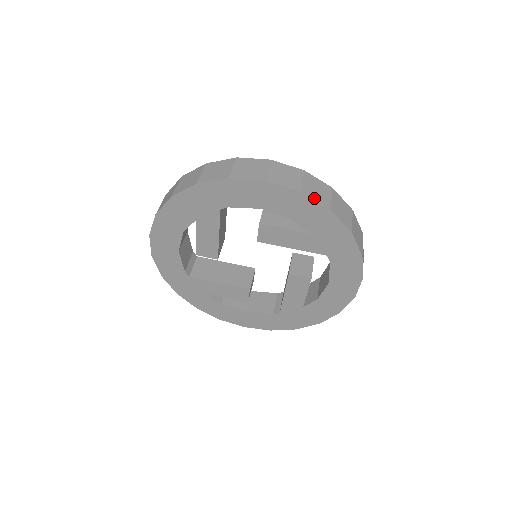
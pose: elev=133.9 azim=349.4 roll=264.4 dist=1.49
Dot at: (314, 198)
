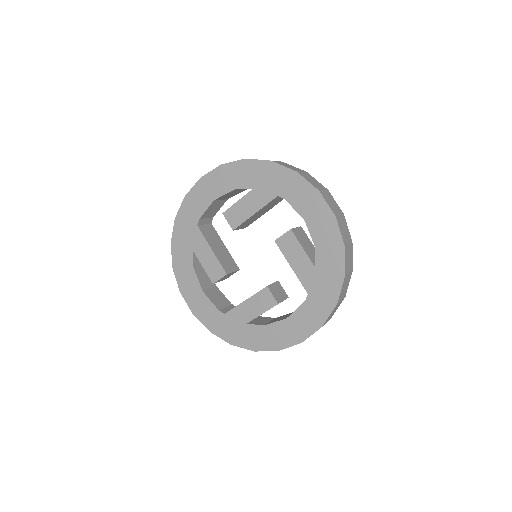
Dot at: (232, 162)
